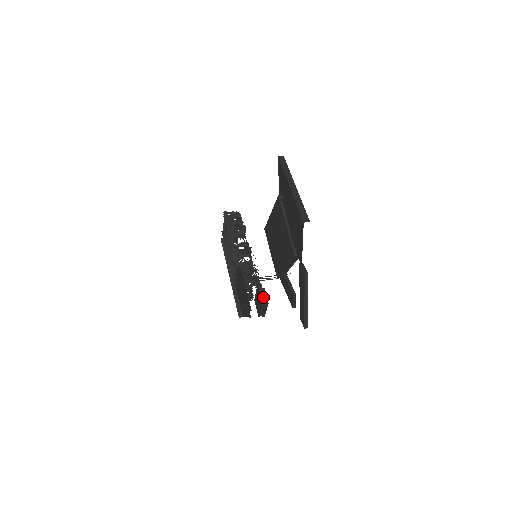
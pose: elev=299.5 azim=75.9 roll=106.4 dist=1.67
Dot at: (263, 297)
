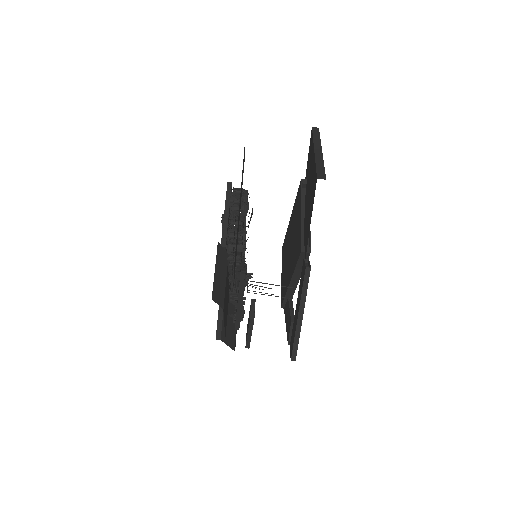
Dot at: (242, 289)
